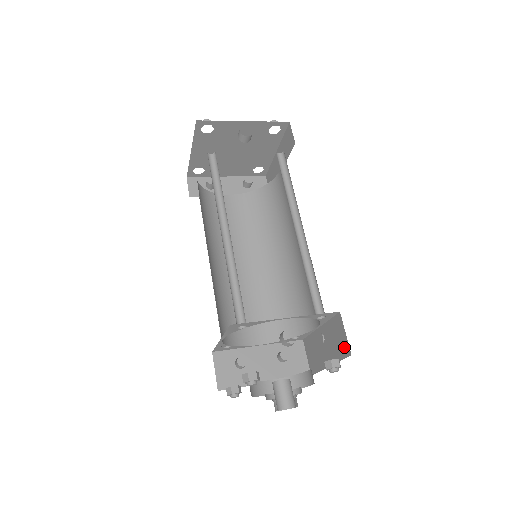
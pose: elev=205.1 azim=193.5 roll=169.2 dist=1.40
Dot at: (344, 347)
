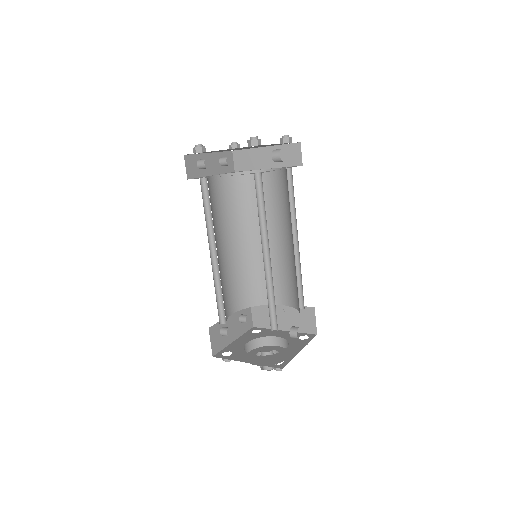
Dot at: (310, 328)
